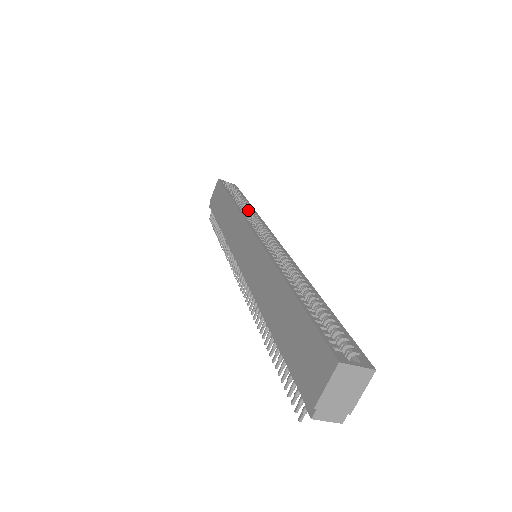
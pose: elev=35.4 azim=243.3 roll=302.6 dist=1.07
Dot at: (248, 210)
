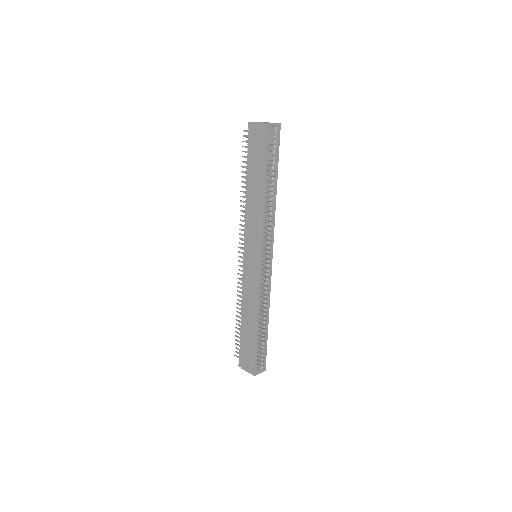
Dot at: occluded
